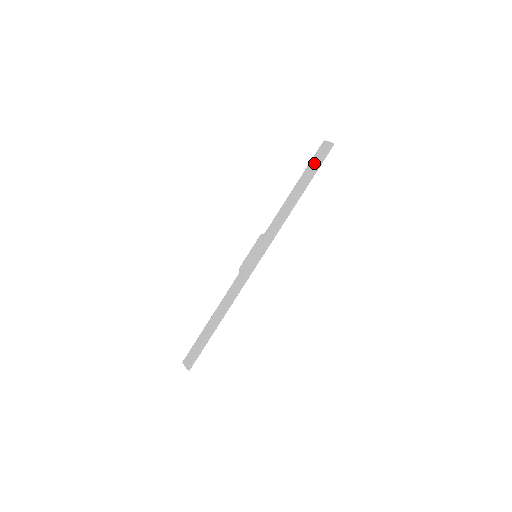
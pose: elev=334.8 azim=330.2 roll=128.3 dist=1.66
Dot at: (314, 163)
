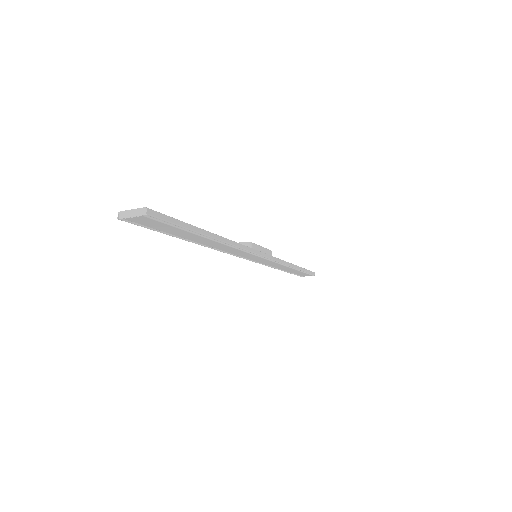
Dot at: occluded
